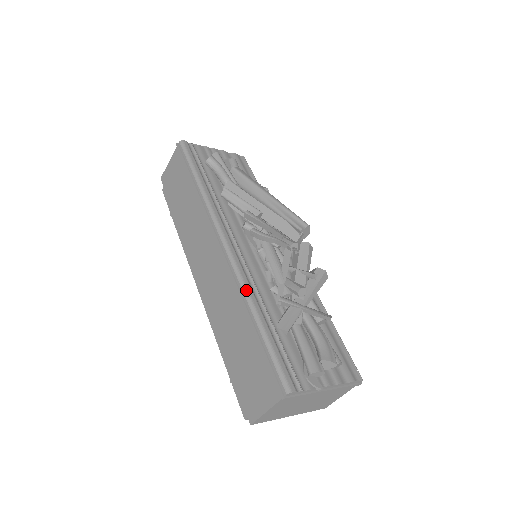
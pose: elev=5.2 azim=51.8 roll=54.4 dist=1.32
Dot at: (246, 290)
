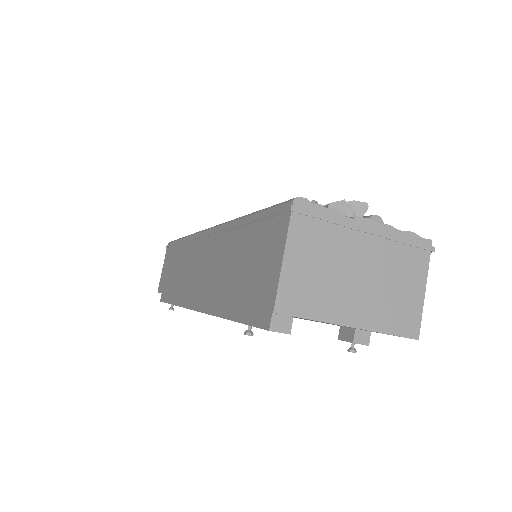
Dot at: (232, 220)
